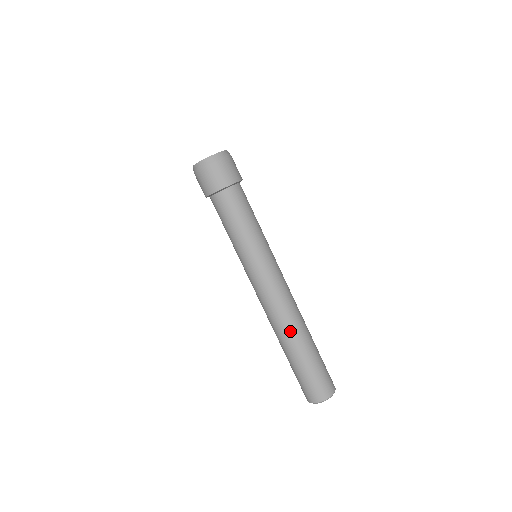
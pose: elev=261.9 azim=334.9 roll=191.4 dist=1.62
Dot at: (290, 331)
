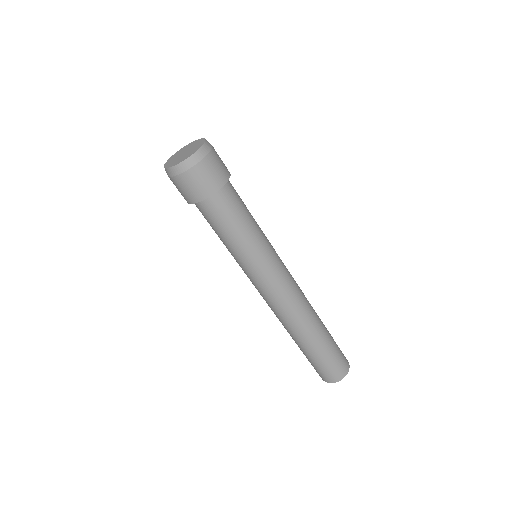
Dot at: (295, 331)
